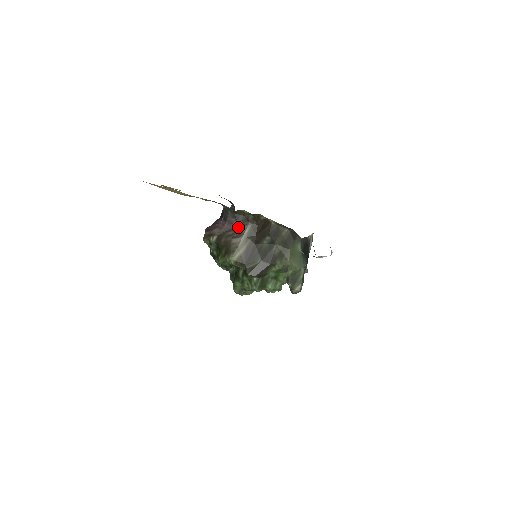
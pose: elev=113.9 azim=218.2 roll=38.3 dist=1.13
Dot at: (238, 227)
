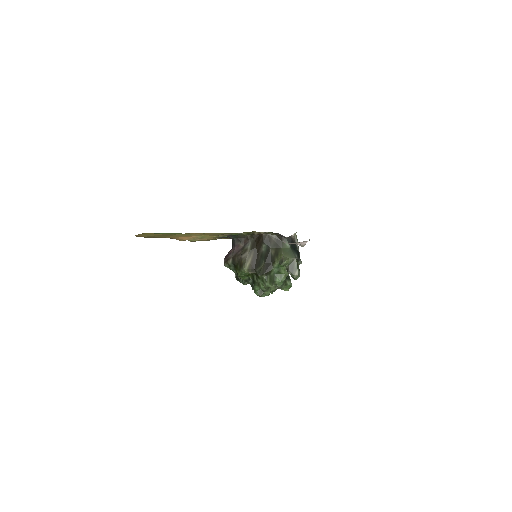
Dot at: (243, 247)
